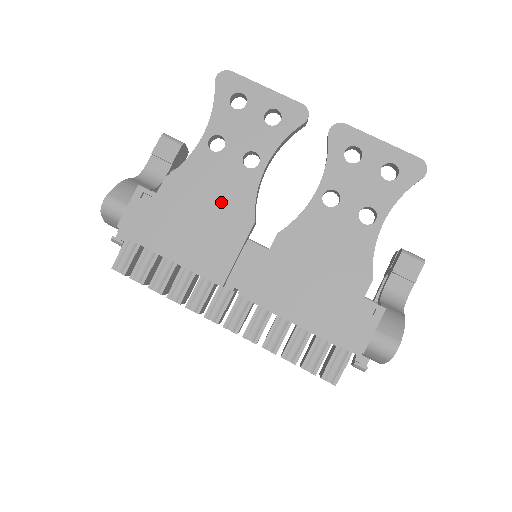
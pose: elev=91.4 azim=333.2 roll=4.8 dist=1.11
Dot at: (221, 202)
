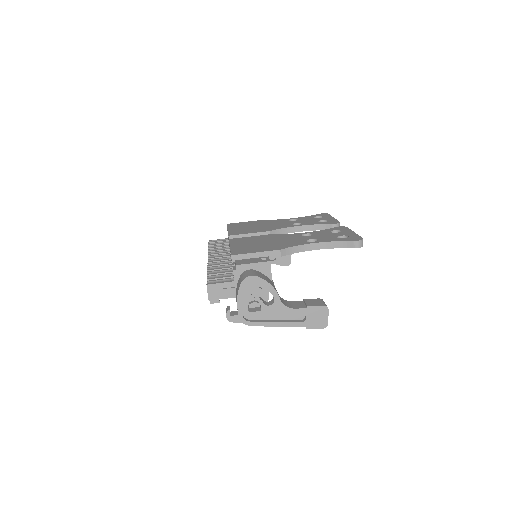
Dot at: (269, 226)
